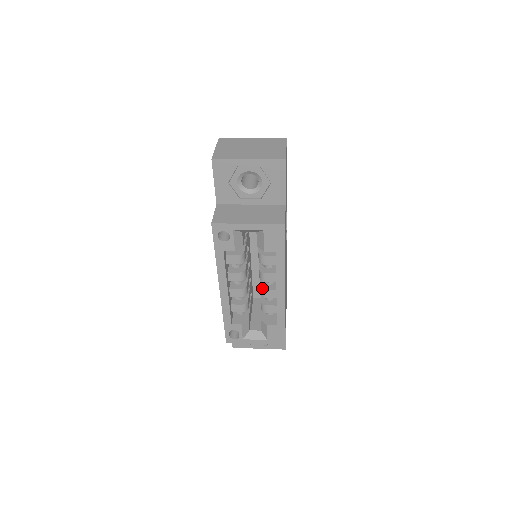
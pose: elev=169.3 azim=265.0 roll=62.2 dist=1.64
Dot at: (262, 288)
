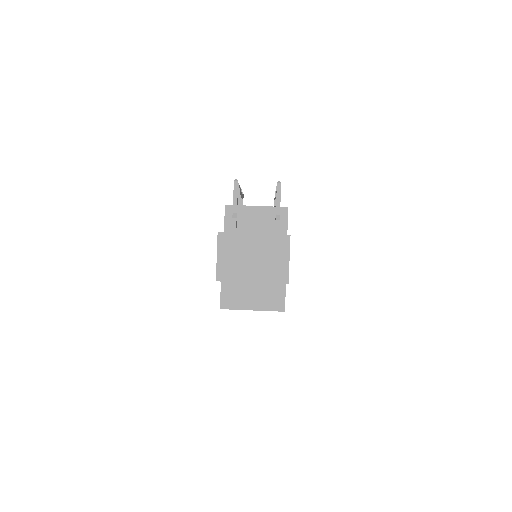
Dot at: occluded
